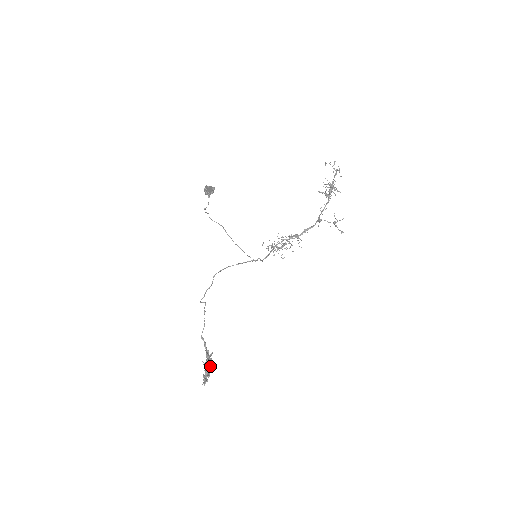
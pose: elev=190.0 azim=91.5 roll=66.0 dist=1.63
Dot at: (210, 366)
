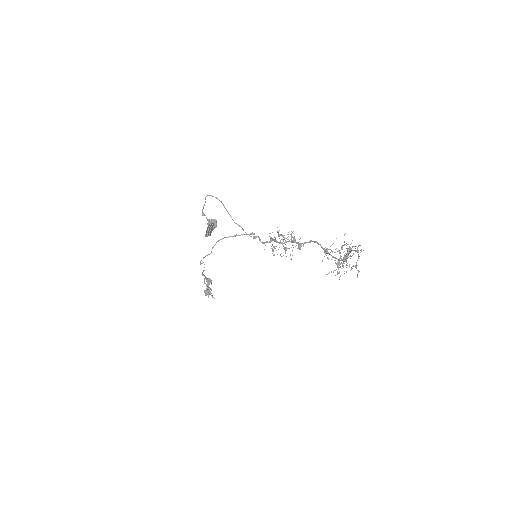
Dot at: occluded
